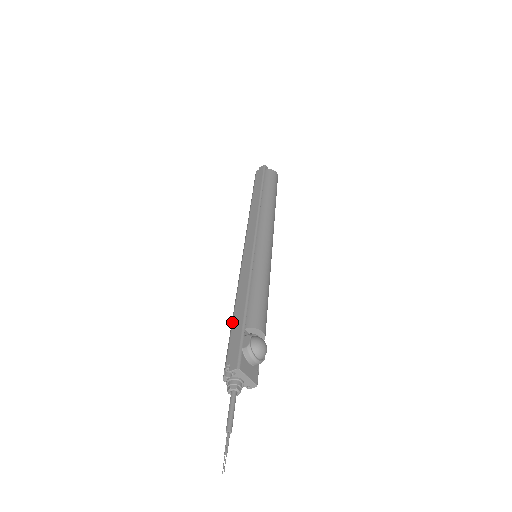
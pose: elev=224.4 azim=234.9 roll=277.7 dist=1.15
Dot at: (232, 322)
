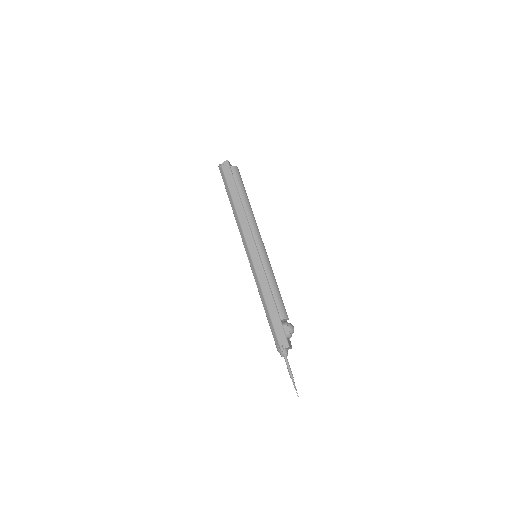
Dot at: (270, 316)
